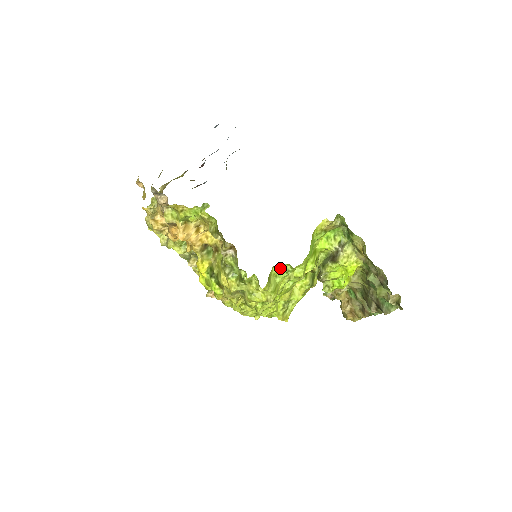
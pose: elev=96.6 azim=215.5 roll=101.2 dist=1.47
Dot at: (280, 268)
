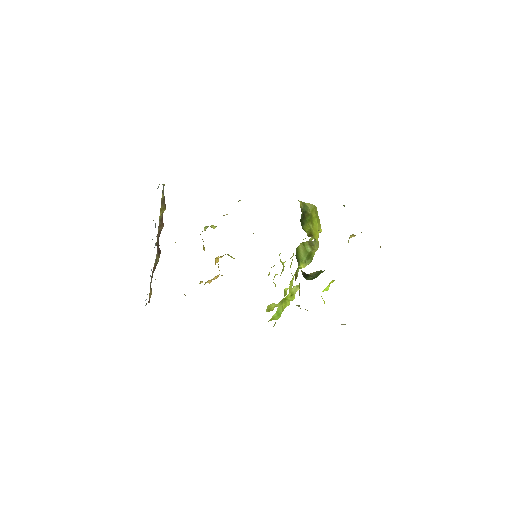
Dot at: occluded
